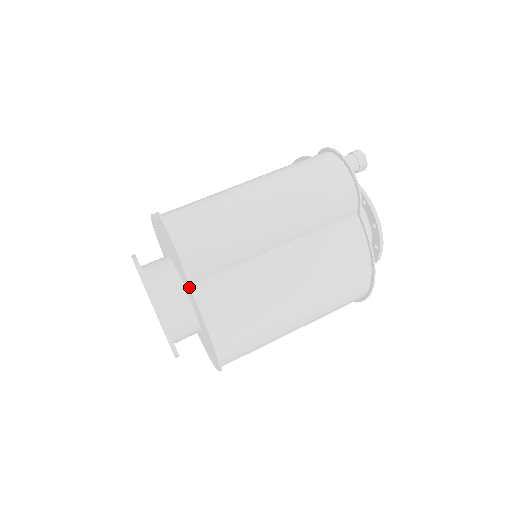
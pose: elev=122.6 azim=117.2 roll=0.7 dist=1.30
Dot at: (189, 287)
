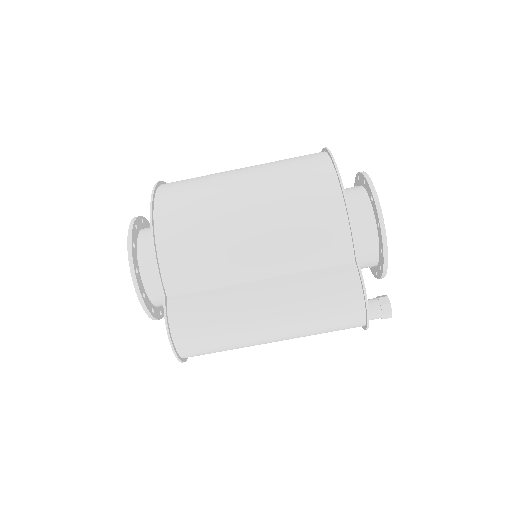
Dot at: occluded
